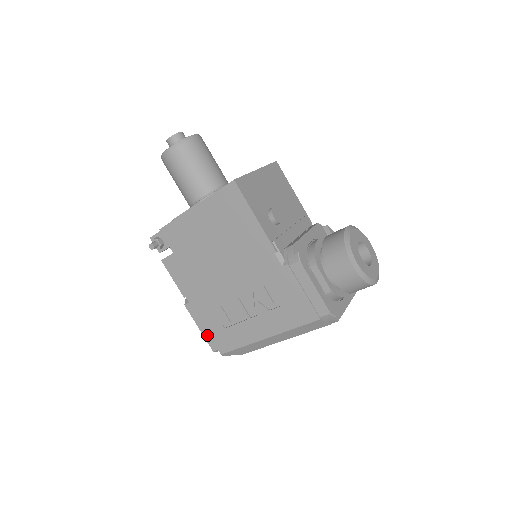
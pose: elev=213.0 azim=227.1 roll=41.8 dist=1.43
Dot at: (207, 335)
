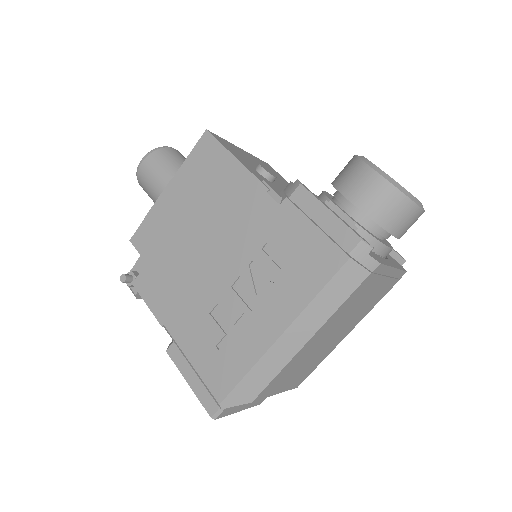
Dot at: (199, 389)
